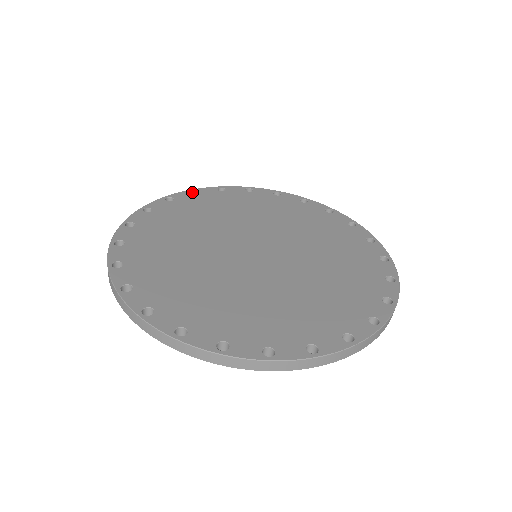
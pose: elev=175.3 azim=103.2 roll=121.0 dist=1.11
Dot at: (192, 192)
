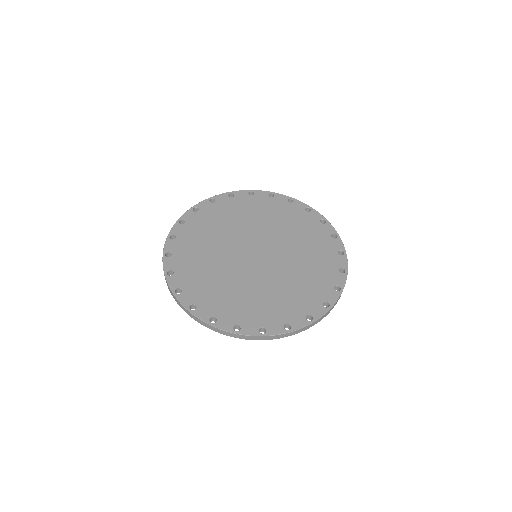
Dot at: (211, 199)
